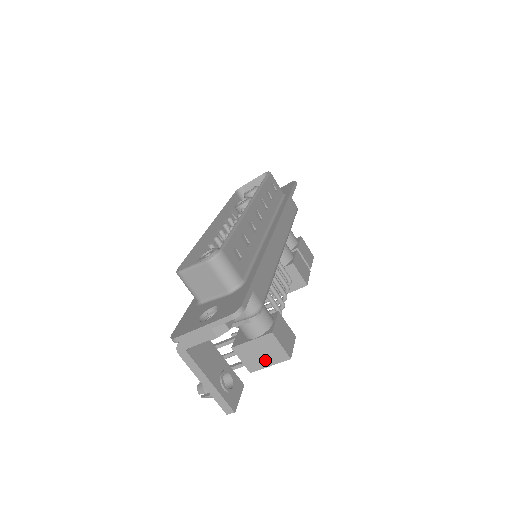
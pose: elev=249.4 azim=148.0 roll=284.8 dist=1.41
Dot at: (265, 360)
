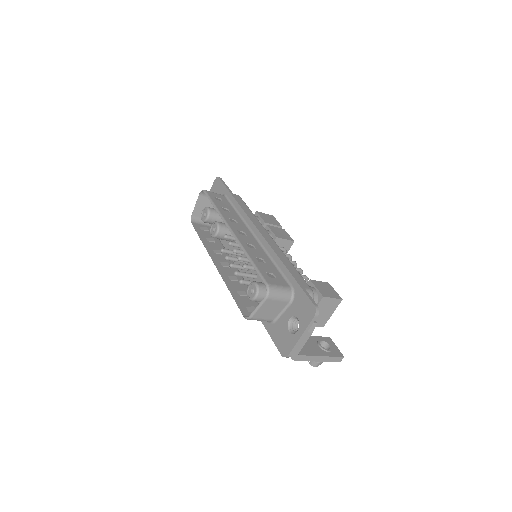
Dot at: (328, 313)
